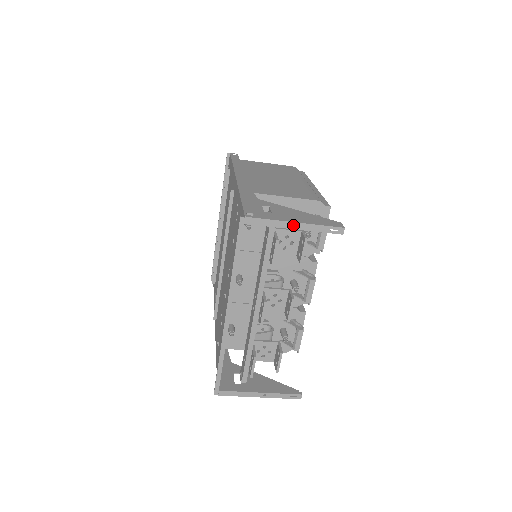
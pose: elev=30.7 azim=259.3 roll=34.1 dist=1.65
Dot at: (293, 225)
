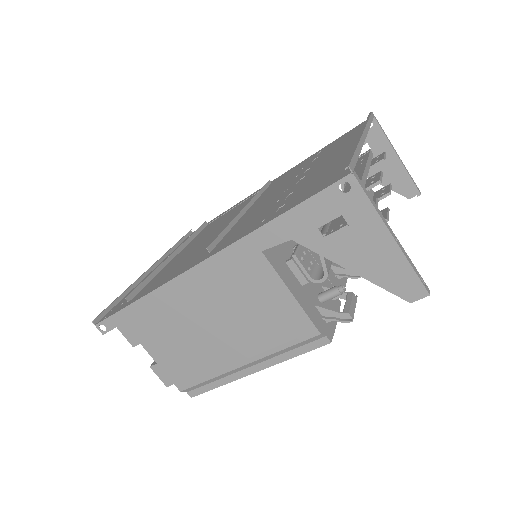
Dot at: (397, 154)
